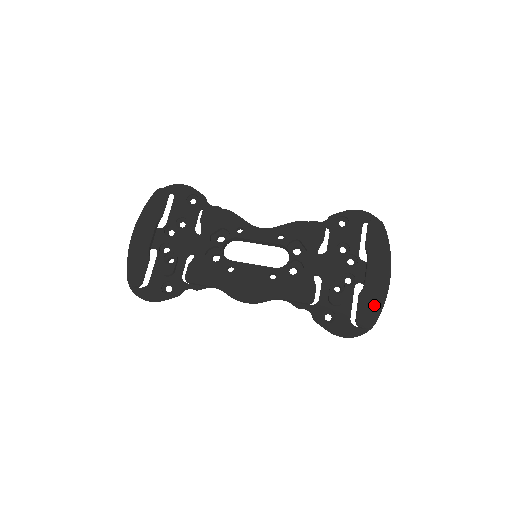
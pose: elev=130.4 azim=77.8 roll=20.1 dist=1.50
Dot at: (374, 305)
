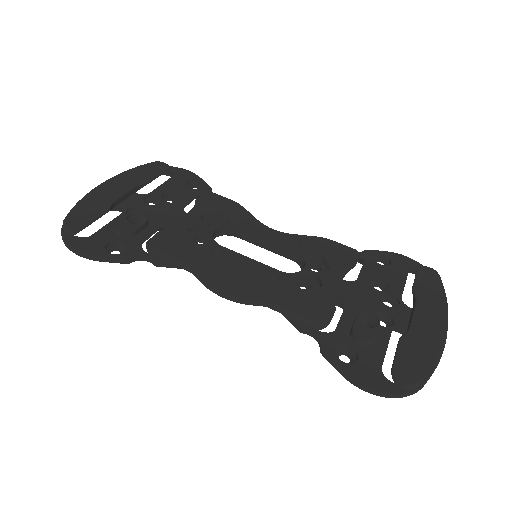
Dot at: (423, 357)
